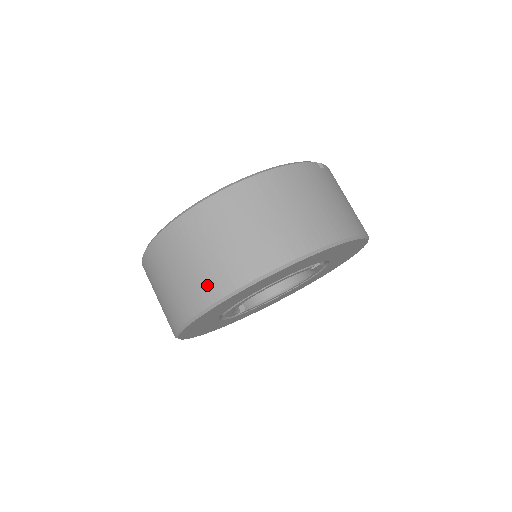
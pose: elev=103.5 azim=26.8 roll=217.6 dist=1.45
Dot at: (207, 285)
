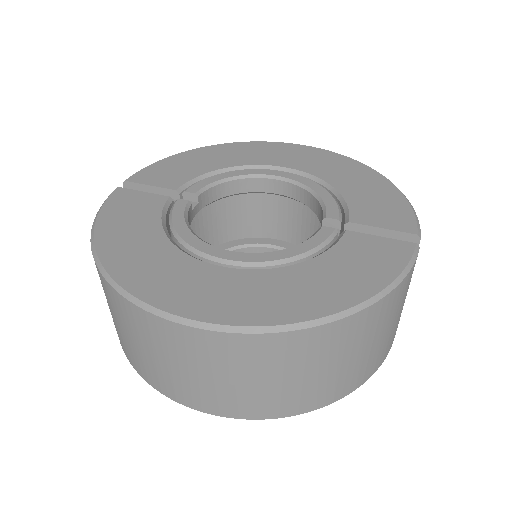
Dot at: (214, 401)
